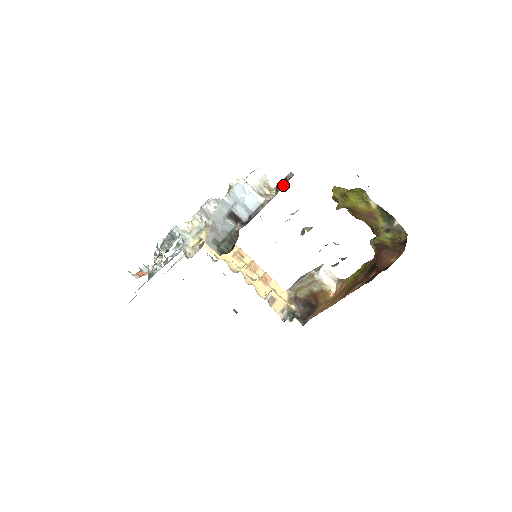
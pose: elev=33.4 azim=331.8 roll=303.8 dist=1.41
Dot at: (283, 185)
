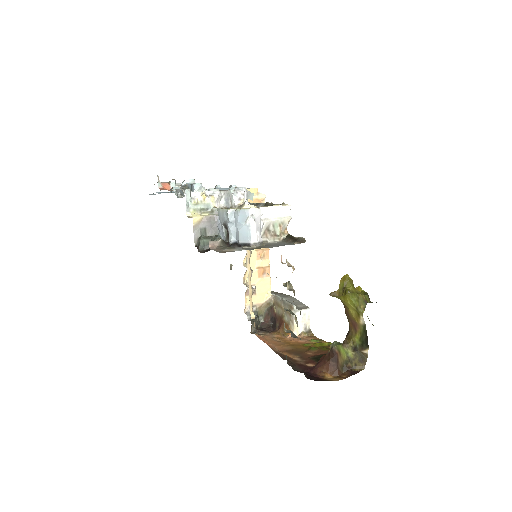
Dot at: (290, 241)
